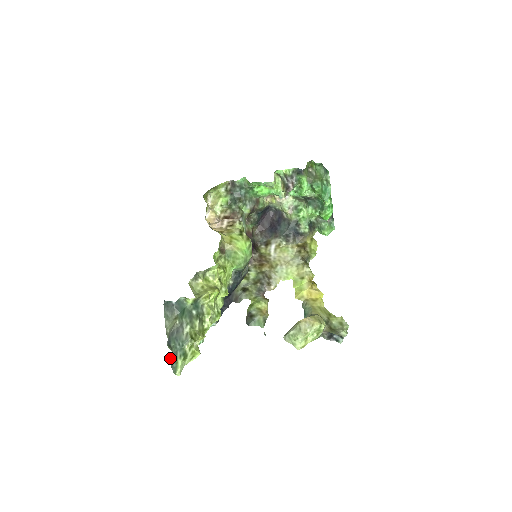
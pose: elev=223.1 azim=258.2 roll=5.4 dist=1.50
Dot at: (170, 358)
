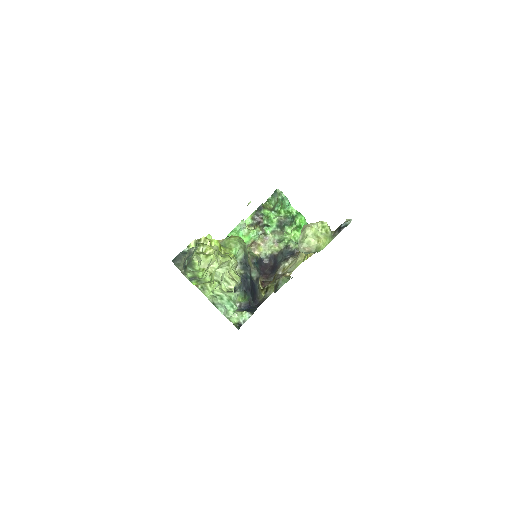
Dot at: occluded
